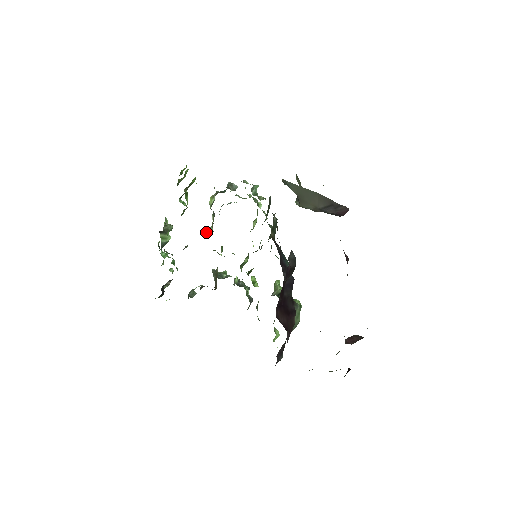
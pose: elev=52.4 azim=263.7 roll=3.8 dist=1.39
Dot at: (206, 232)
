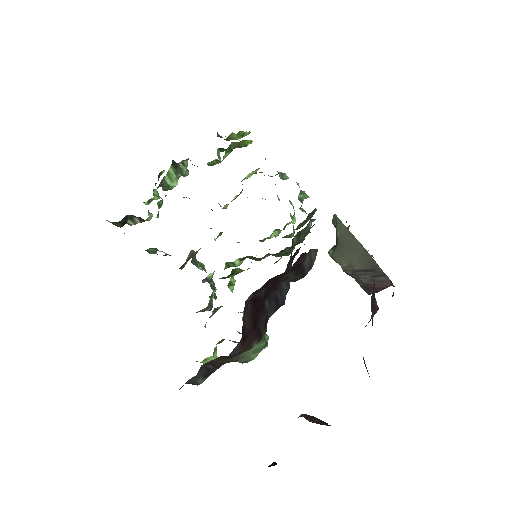
Dot at: (218, 203)
